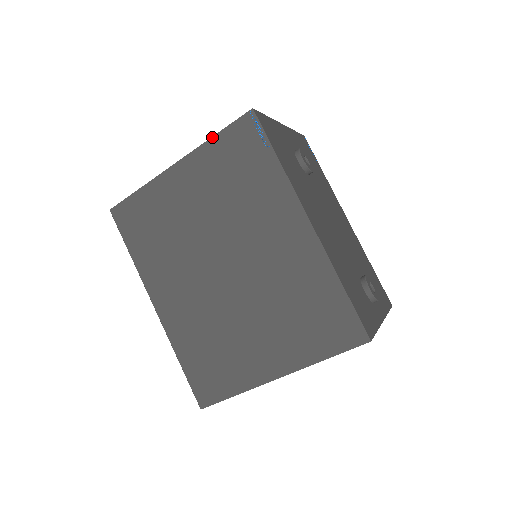
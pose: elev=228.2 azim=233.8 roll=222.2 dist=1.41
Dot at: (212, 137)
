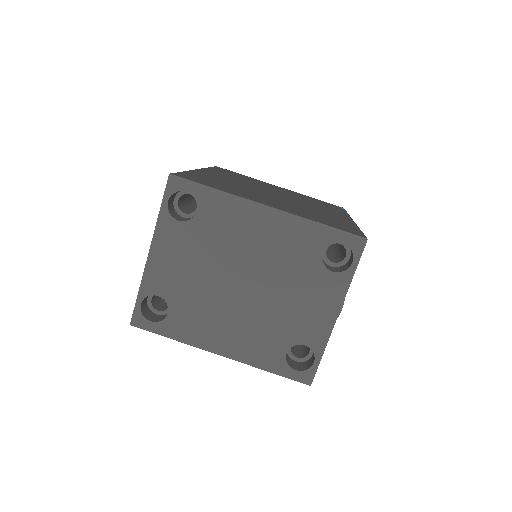
Dot at: occluded
